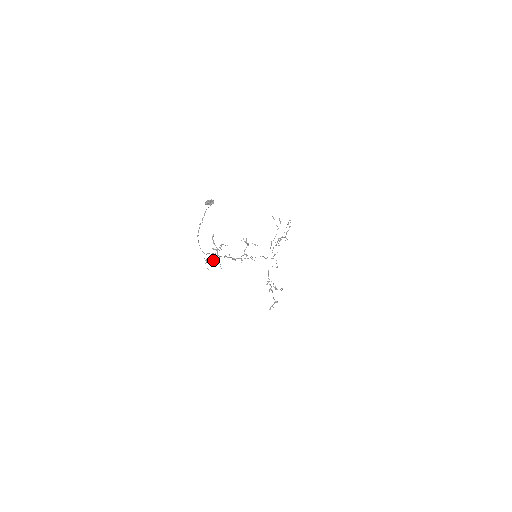
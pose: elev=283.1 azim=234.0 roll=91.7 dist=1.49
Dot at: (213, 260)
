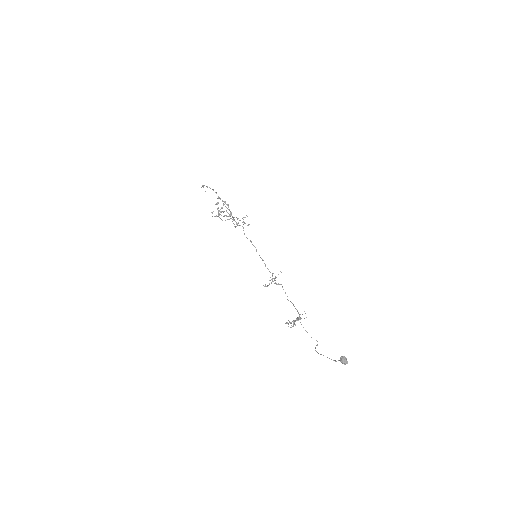
Dot at: (294, 322)
